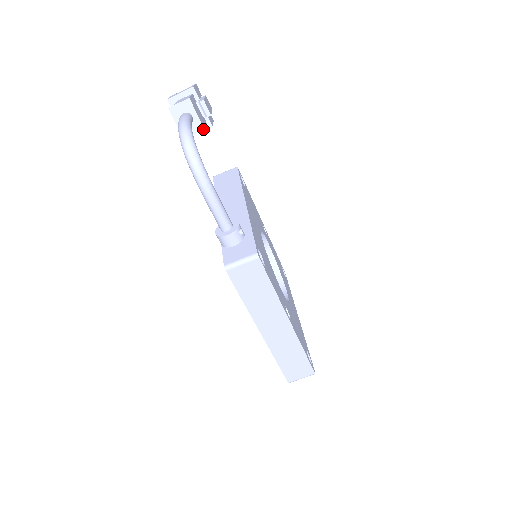
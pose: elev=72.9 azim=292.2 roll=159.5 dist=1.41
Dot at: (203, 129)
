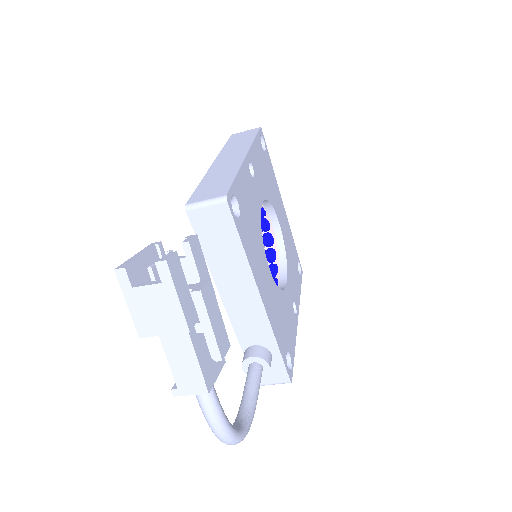
Dot at: (223, 363)
